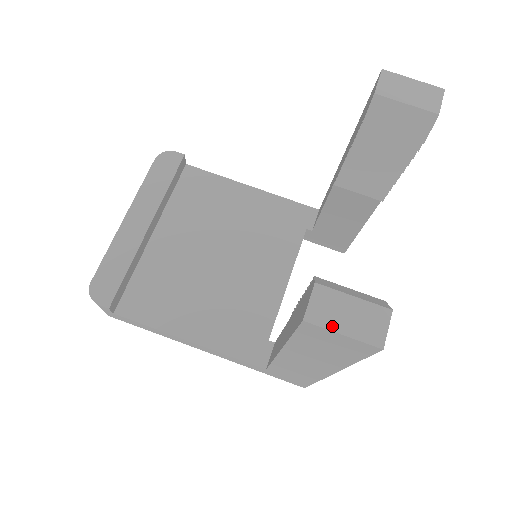
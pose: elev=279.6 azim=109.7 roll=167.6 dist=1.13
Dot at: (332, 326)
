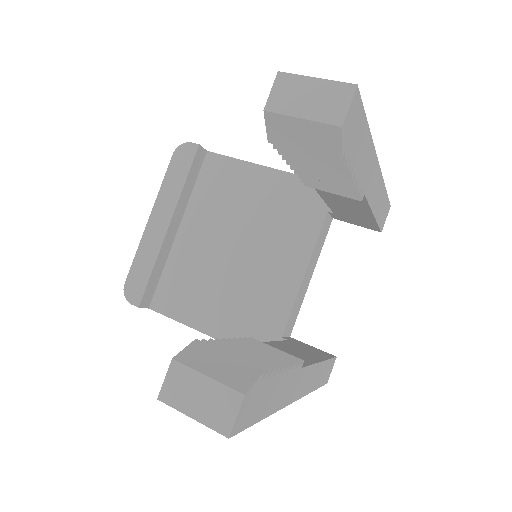
Dot at: (182, 408)
